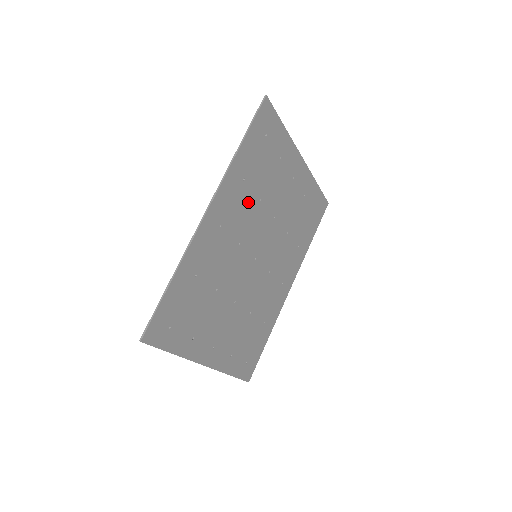
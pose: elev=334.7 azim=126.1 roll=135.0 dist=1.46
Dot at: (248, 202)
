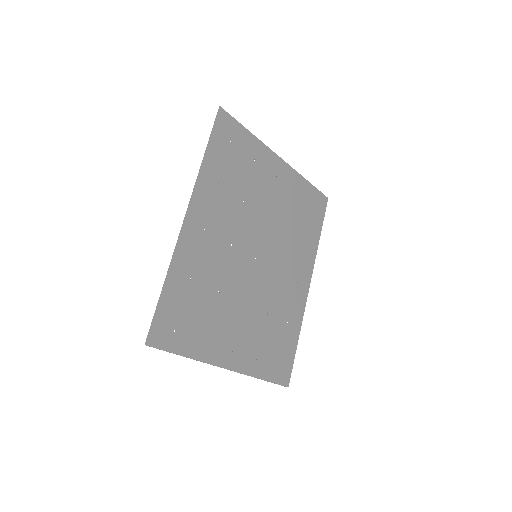
Dot at: (230, 205)
